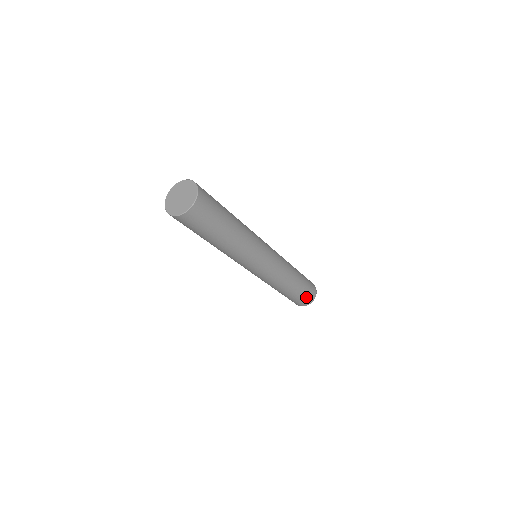
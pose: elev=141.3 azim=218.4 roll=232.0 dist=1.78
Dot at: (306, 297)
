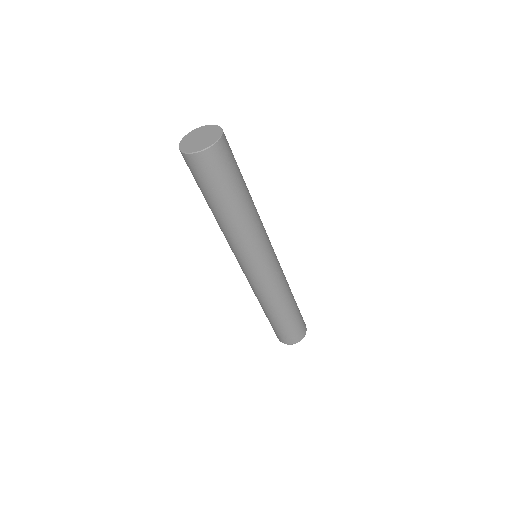
Dot at: (301, 323)
